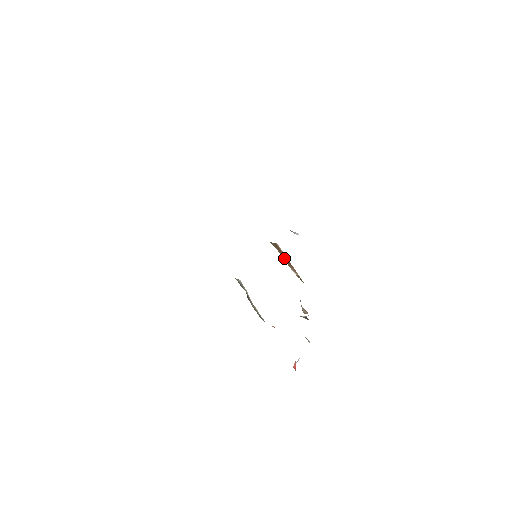
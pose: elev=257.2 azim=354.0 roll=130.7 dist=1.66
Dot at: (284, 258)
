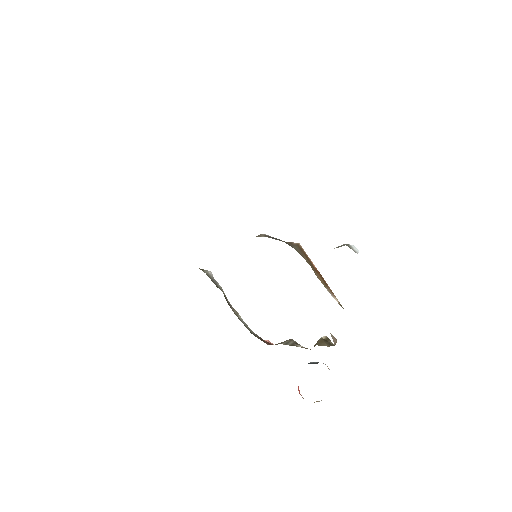
Dot at: (316, 273)
